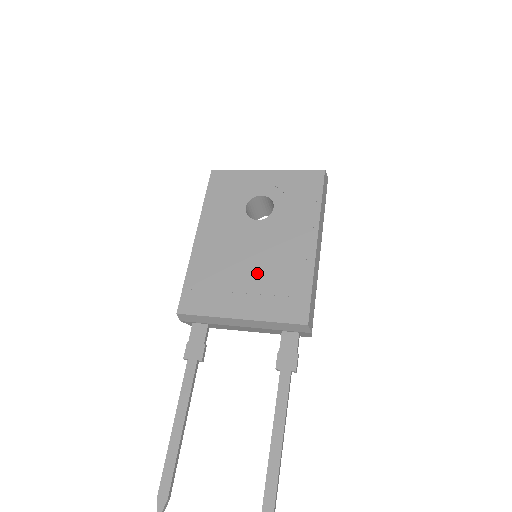
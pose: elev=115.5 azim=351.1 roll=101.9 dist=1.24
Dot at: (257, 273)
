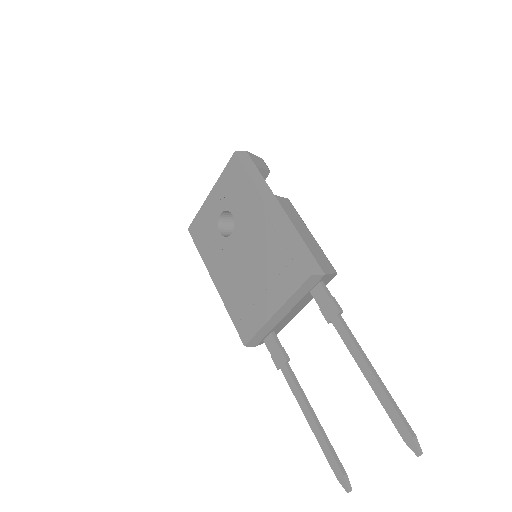
Dot at: (259, 271)
